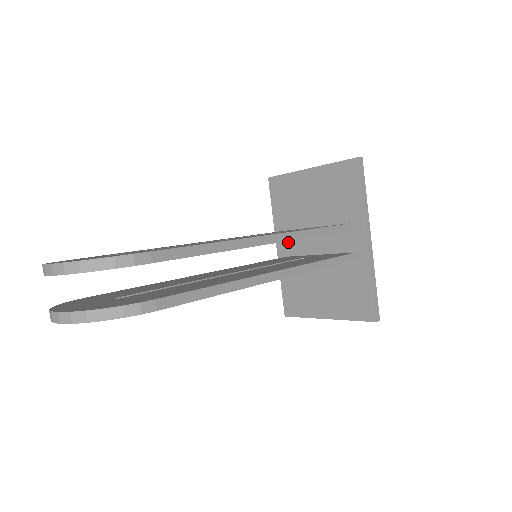
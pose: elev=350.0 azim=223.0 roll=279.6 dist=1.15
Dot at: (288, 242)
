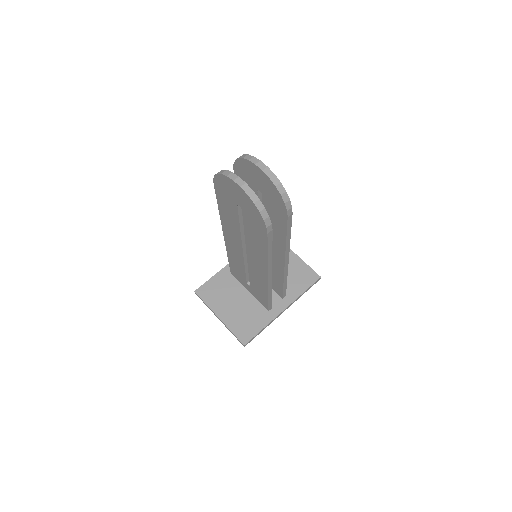
Dot at: occluded
